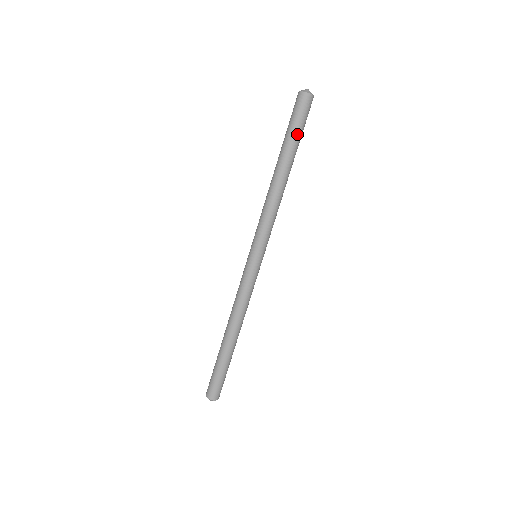
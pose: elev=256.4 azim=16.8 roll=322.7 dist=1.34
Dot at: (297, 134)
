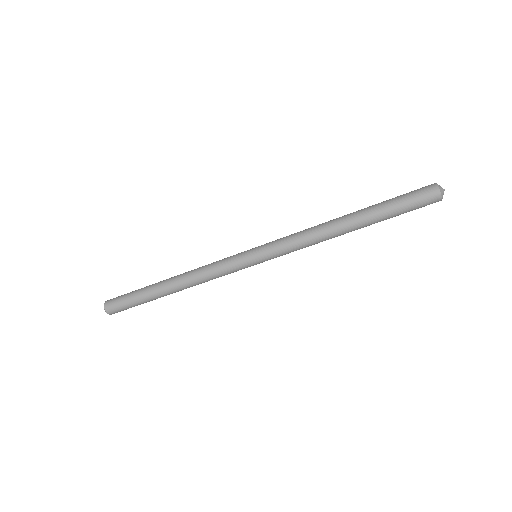
Dot at: (395, 215)
